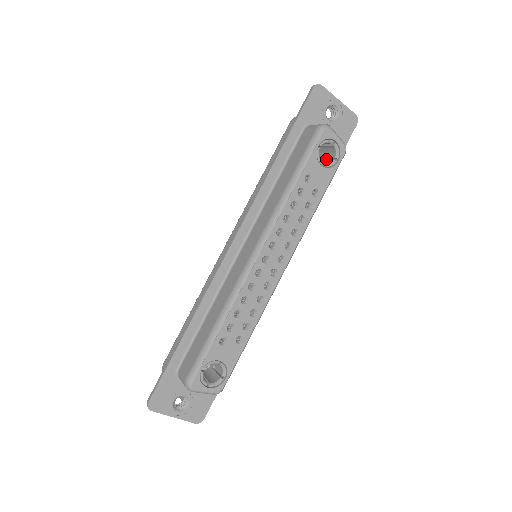
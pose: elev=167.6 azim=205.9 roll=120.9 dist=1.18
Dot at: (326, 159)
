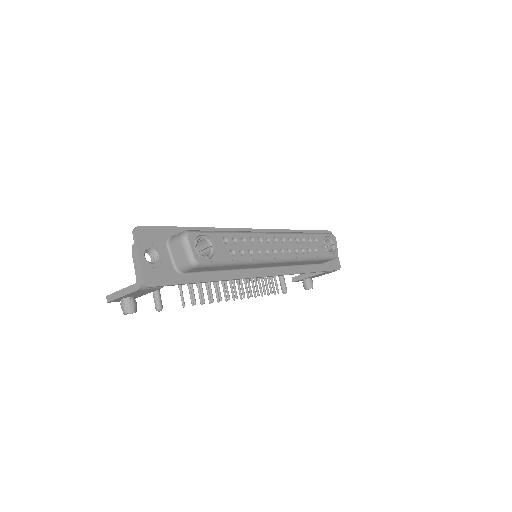
Dot at: occluded
